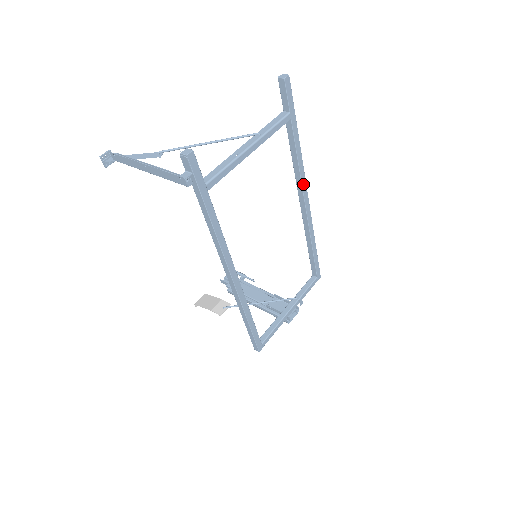
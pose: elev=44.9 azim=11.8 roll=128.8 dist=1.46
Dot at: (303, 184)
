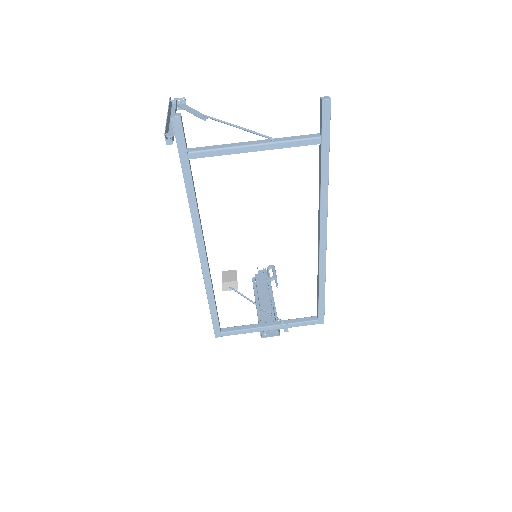
Dot at: (322, 217)
